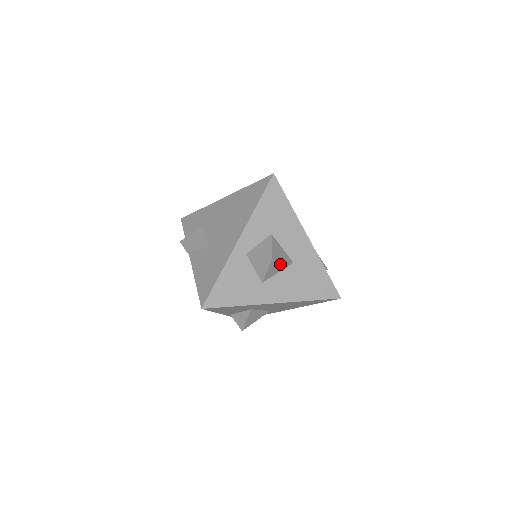
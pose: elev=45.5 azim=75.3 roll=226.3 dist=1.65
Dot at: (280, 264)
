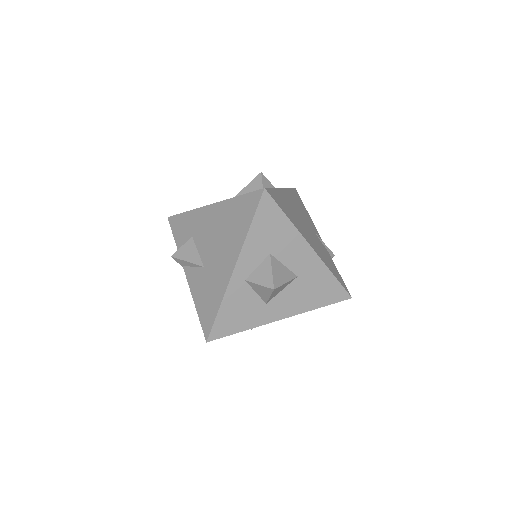
Dot at: (283, 285)
